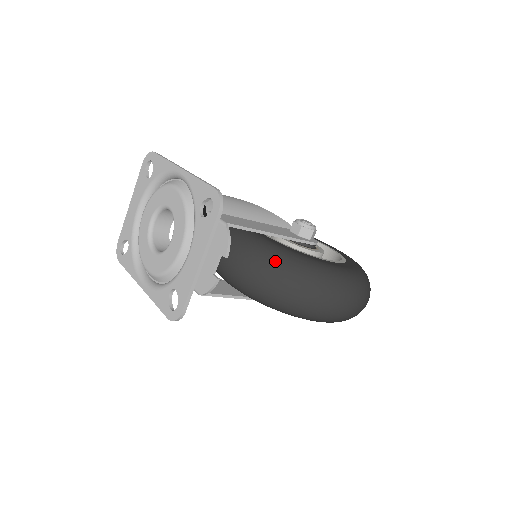
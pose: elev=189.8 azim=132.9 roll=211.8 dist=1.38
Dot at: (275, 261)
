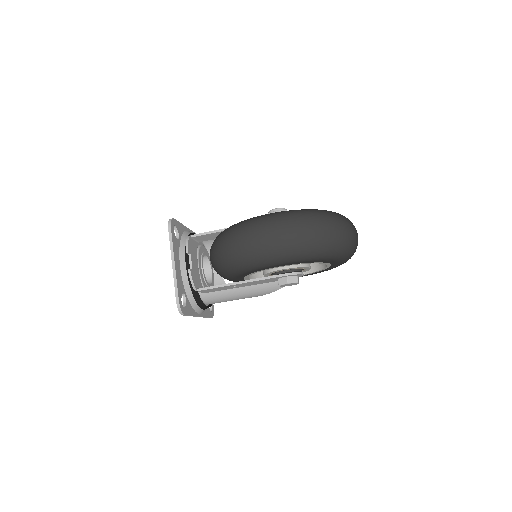
Dot at: (217, 237)
